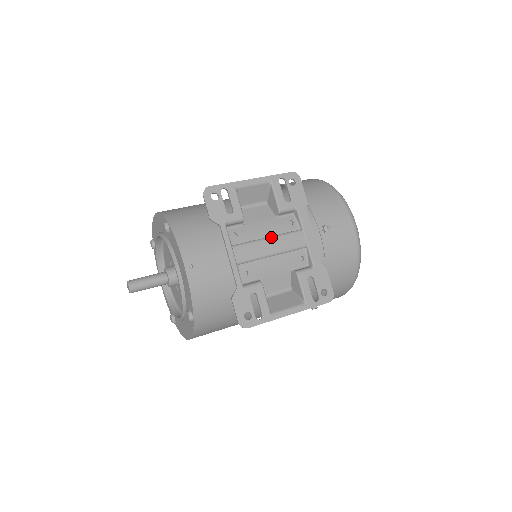
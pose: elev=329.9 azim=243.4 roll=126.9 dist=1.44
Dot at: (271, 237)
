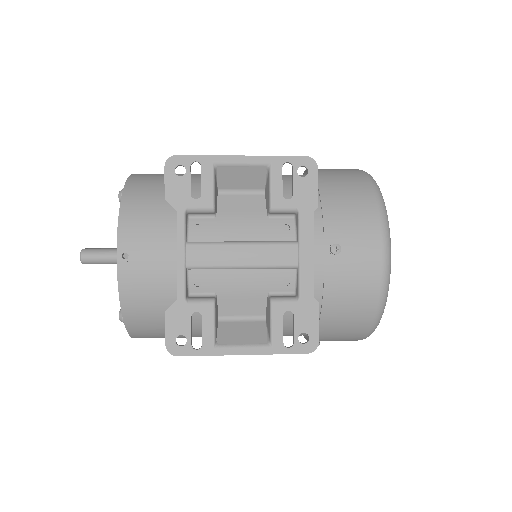
Dot at: (247, 243)
